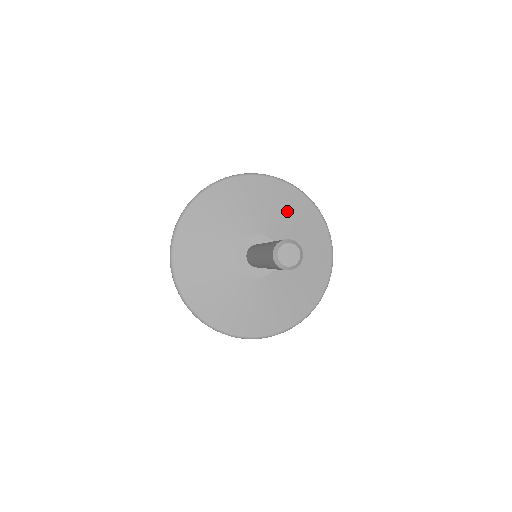
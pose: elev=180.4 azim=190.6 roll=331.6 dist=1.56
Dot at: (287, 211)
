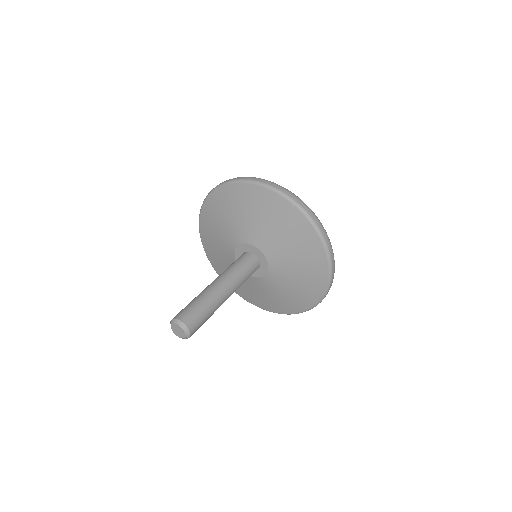
Dot at: (259, 213)
